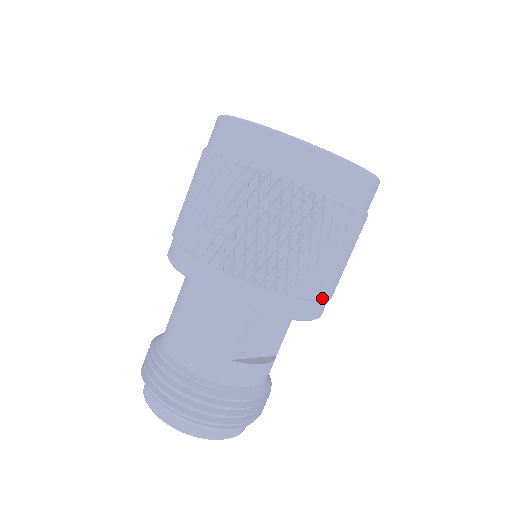
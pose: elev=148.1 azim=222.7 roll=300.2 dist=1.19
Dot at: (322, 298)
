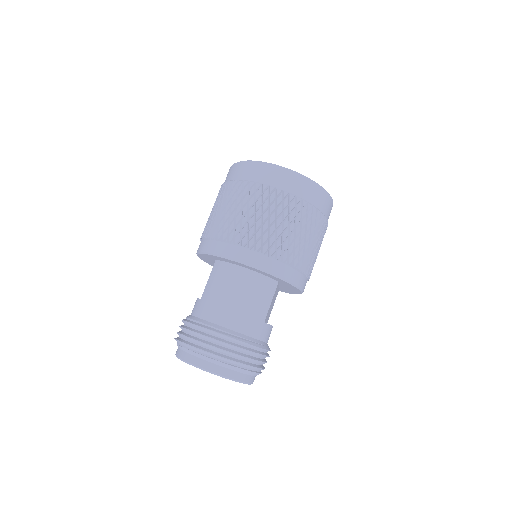
Dot at: occluded
